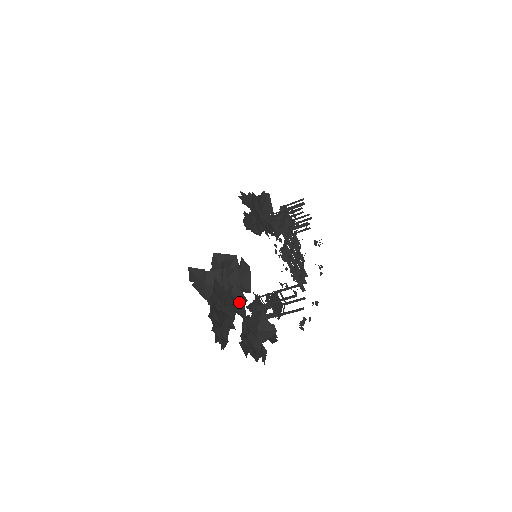
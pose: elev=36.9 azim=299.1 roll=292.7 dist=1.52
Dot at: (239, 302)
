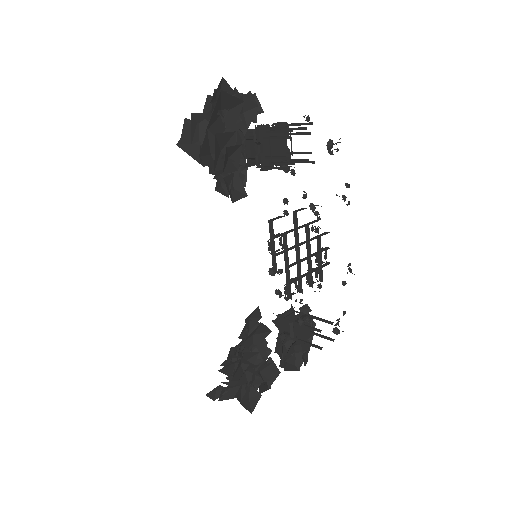
Dot at: (266, 372)
